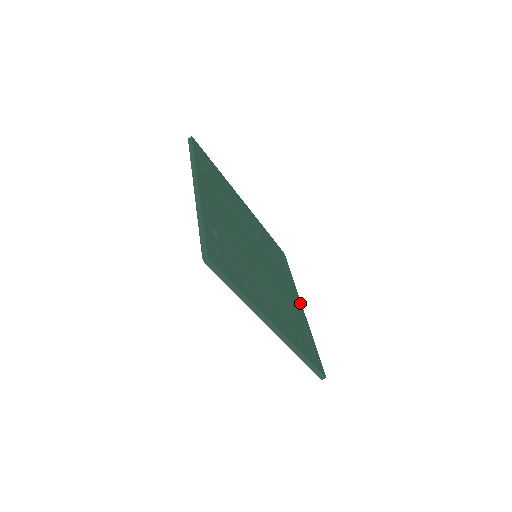
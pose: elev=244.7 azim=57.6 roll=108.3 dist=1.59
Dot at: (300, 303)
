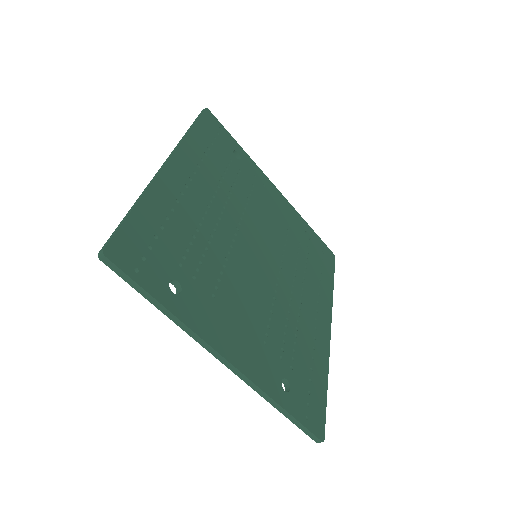
Dot at: (273, 188)
